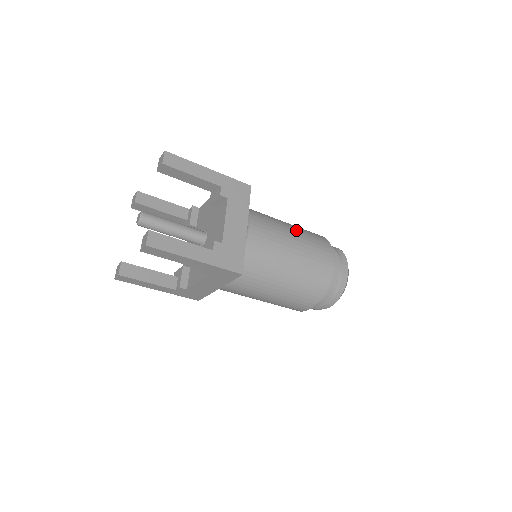
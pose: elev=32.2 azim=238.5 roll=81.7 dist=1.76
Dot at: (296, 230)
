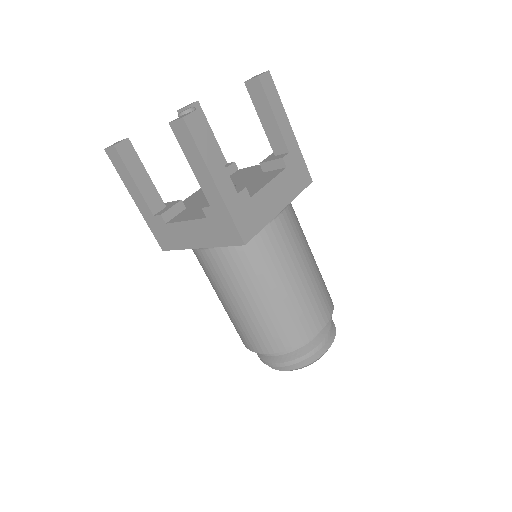
Dot at: occluded
